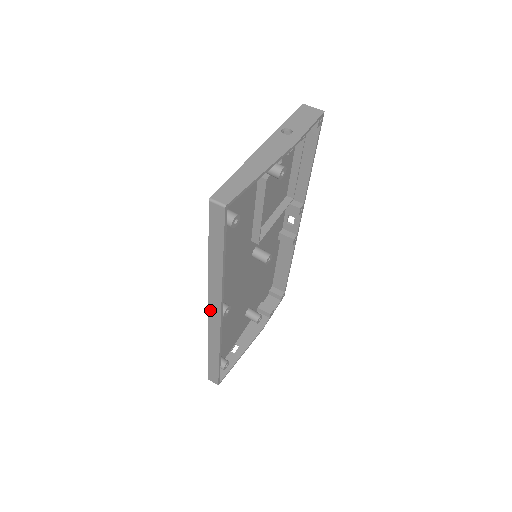
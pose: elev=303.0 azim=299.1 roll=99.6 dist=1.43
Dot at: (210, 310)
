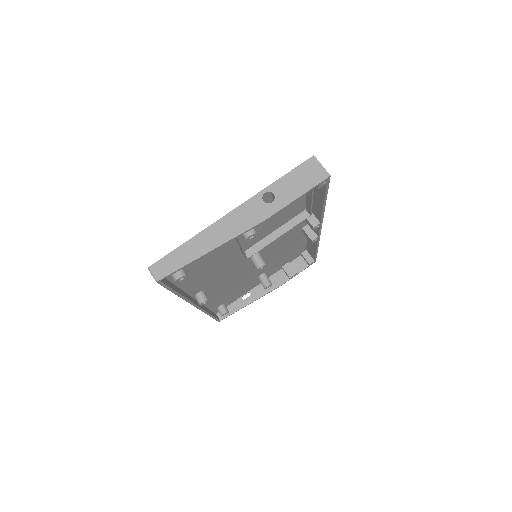
Dot at: occluded
